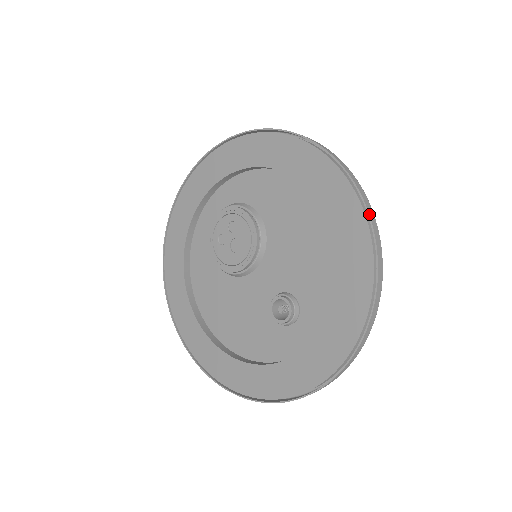
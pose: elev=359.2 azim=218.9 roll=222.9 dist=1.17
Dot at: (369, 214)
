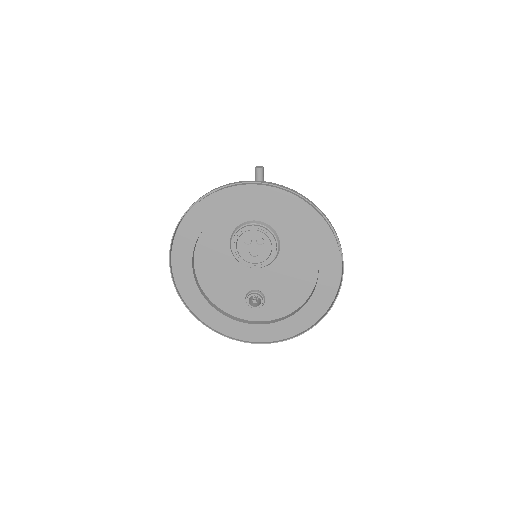
Dot at: occluded
